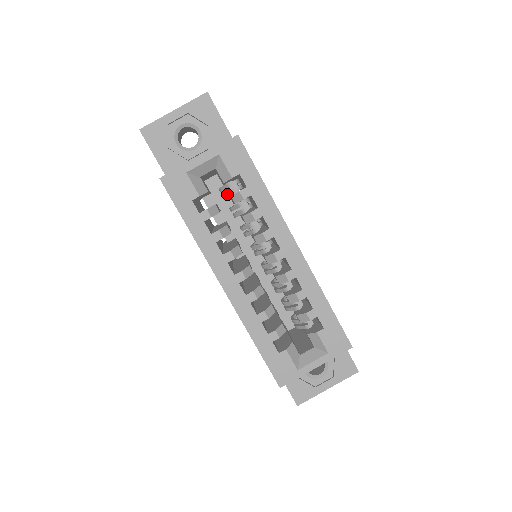
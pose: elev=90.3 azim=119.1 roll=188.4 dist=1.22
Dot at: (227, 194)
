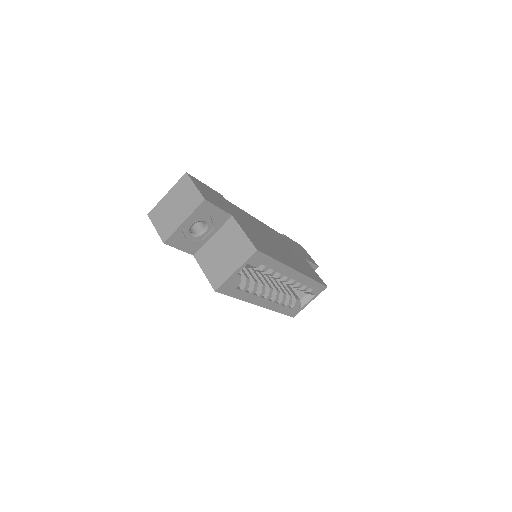
Dot at: occluded
